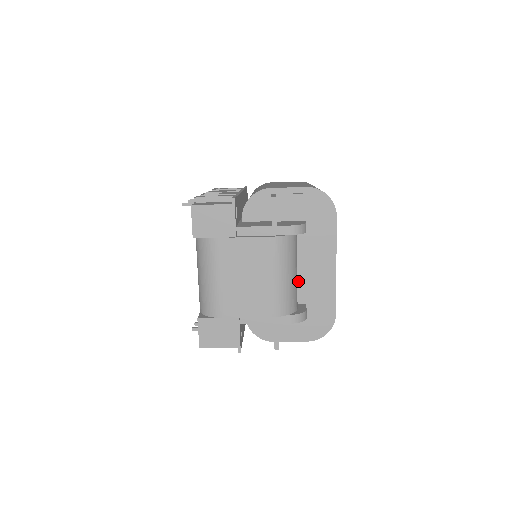
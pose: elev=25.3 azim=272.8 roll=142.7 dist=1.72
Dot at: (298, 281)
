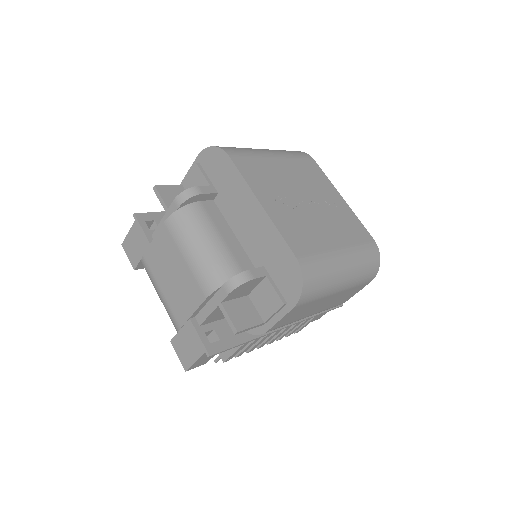
Dot at: (244, 248)
